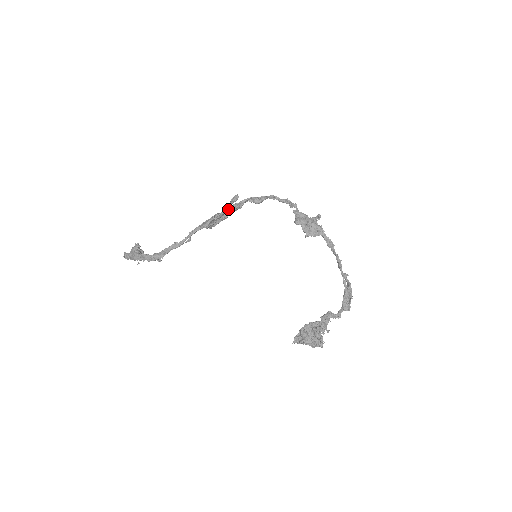
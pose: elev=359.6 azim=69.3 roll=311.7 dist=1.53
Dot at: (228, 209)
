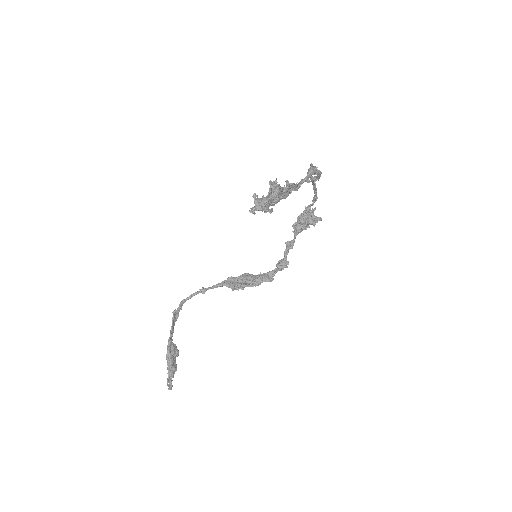
Dot at: (250, 276)
